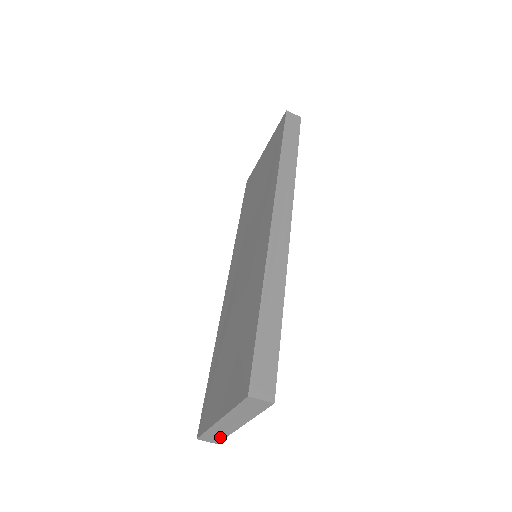
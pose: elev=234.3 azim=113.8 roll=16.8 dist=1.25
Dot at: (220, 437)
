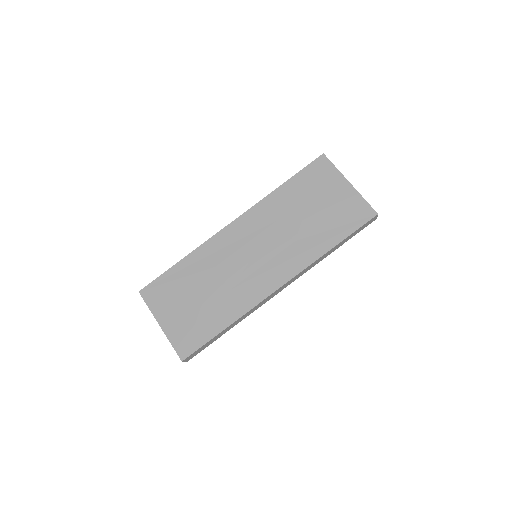
Dot at: occluded
